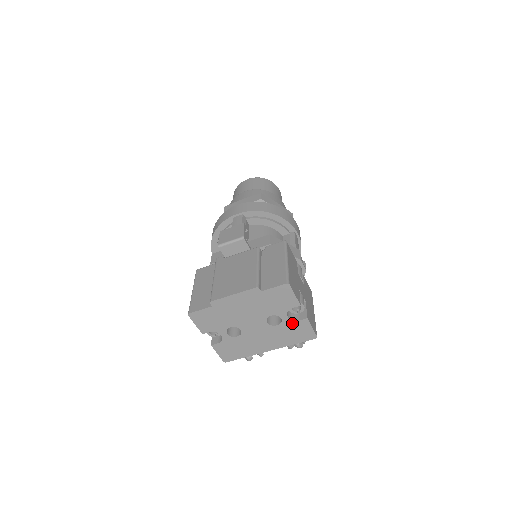
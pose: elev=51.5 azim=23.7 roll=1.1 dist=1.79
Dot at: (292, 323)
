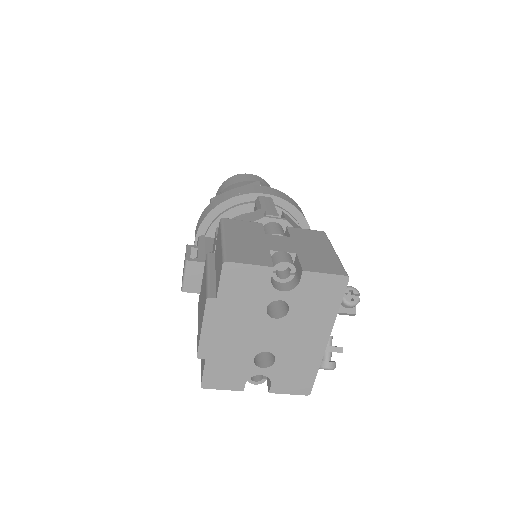
Dot at: (298, 292)
